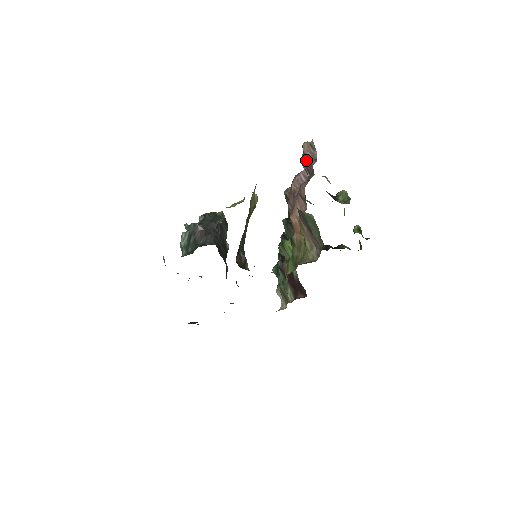
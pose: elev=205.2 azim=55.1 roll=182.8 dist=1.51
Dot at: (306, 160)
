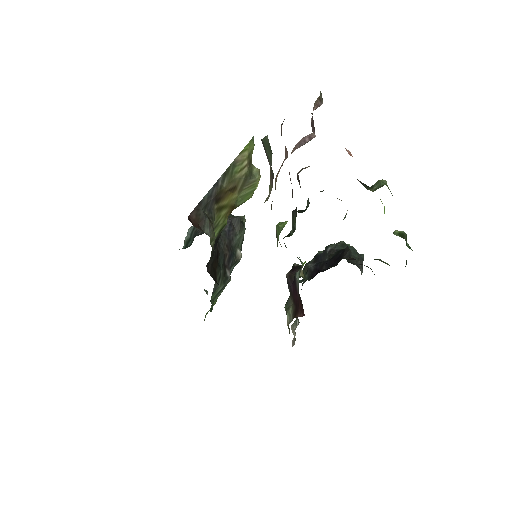
Dot at: occluded
